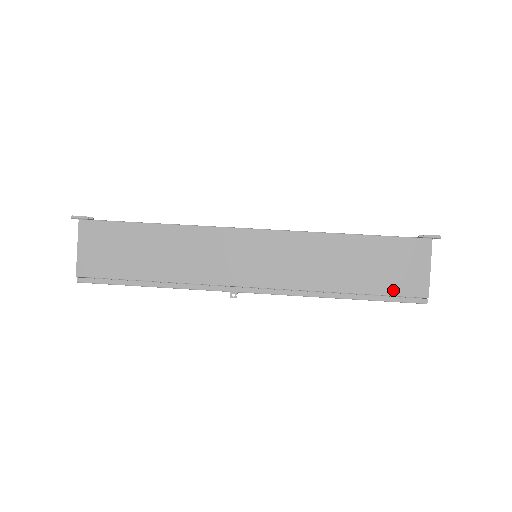
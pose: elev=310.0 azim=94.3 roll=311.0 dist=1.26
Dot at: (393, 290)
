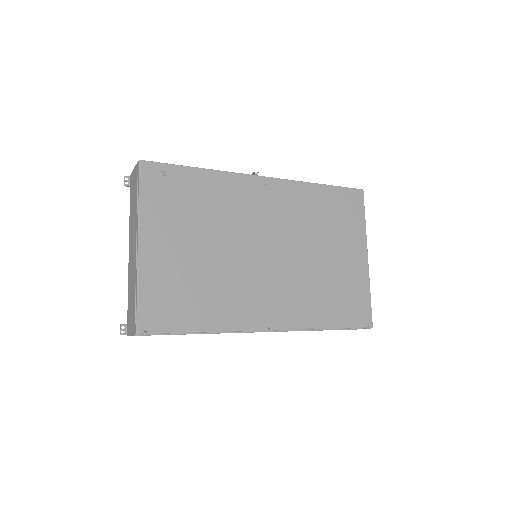
Dot at: occluded
